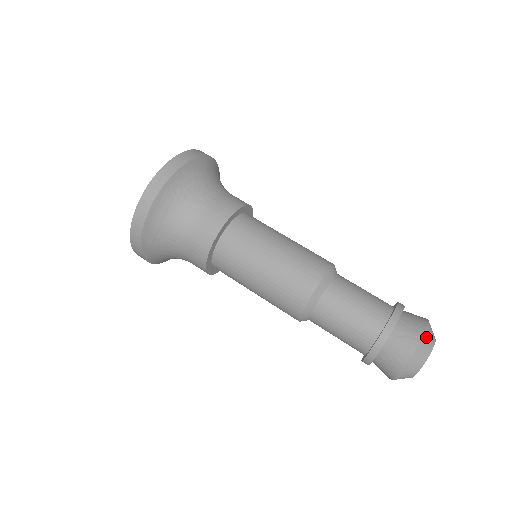
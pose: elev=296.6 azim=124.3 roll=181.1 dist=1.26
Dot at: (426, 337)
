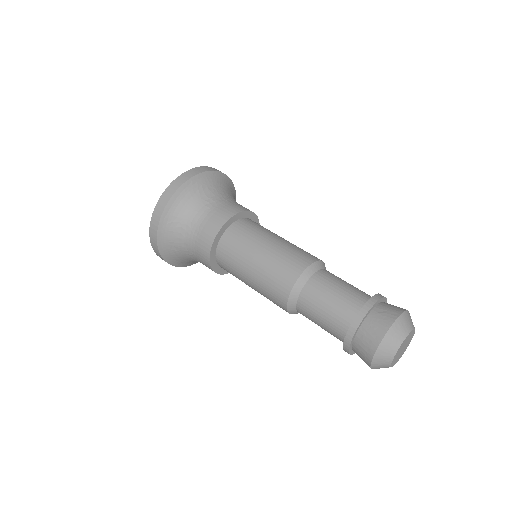
Dot at: (405, 317)
